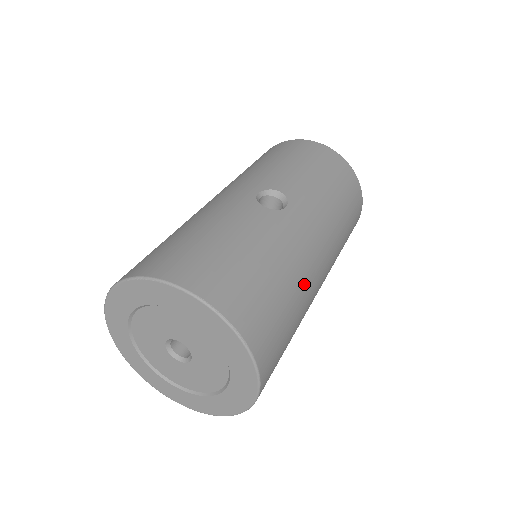
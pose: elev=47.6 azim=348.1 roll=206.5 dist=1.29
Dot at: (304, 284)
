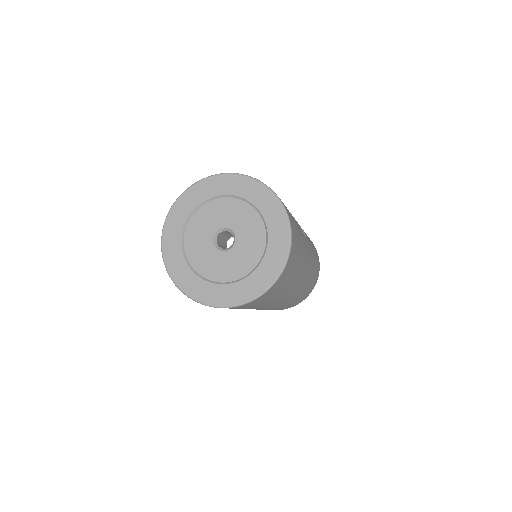
Dot at: (297, 278)
